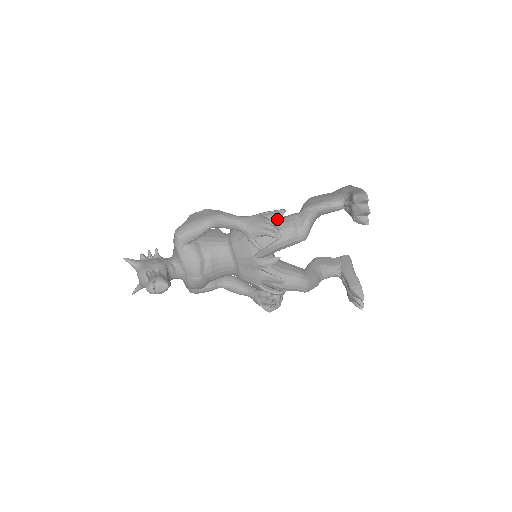
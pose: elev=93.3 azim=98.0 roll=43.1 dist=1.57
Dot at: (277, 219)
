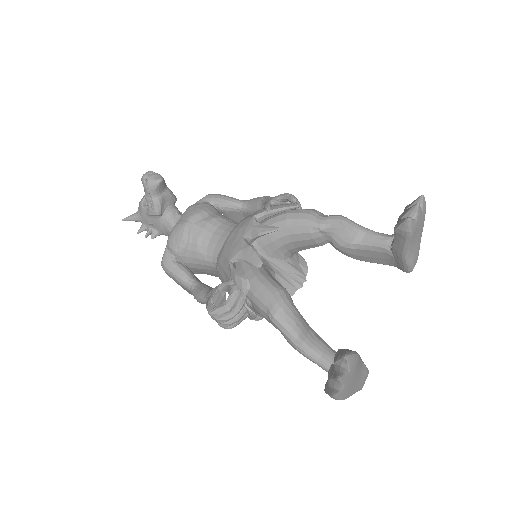
Dot at: occluded
